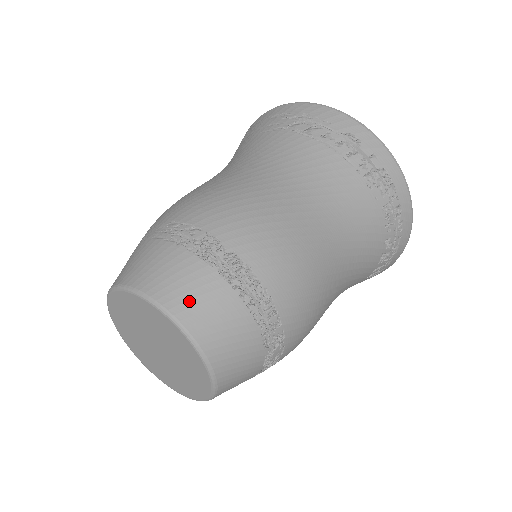
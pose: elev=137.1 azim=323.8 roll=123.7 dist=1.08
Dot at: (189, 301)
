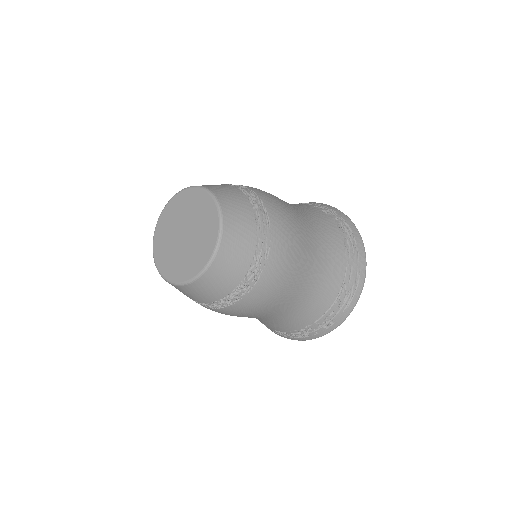
Dot at: occluded
